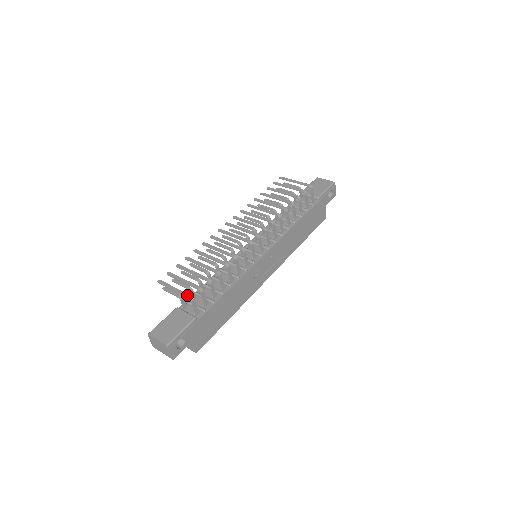
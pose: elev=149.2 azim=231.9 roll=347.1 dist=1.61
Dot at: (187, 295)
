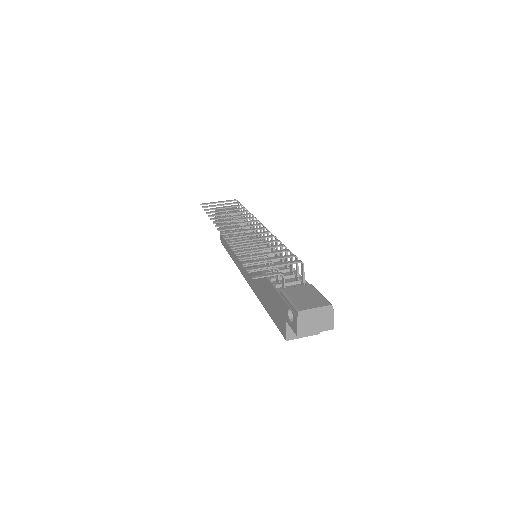
Dot at: (295, 261)
